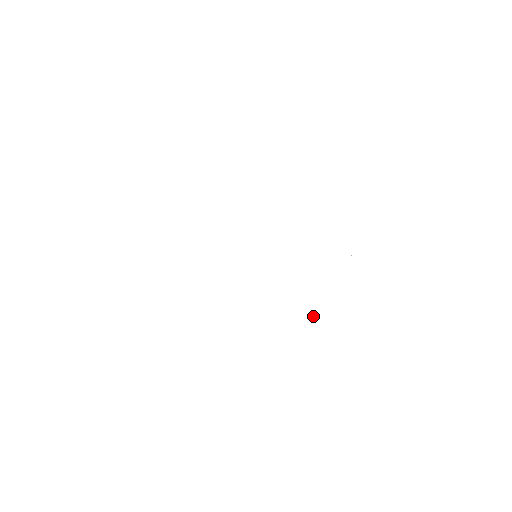
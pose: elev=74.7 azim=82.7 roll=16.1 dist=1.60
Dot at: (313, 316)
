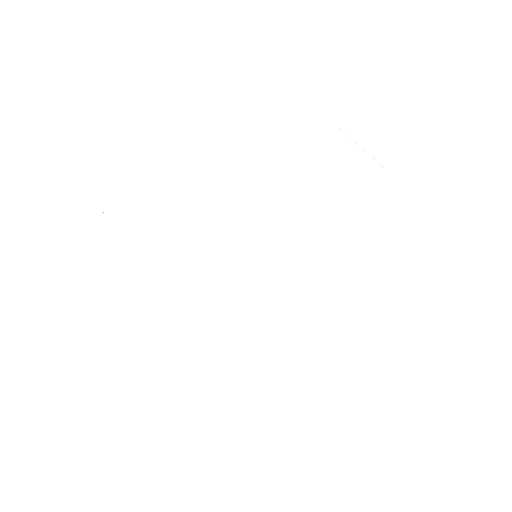
Dot at: (331, 356)
